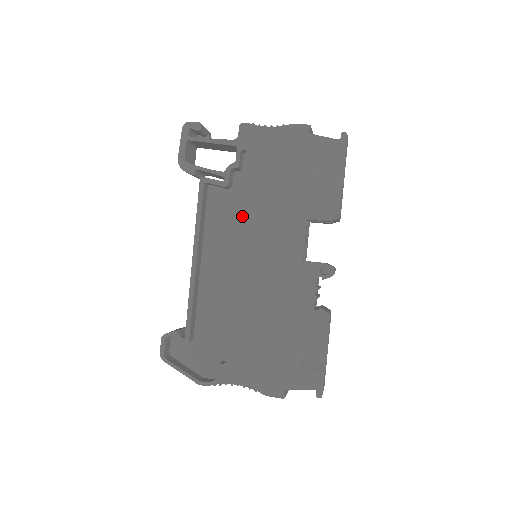
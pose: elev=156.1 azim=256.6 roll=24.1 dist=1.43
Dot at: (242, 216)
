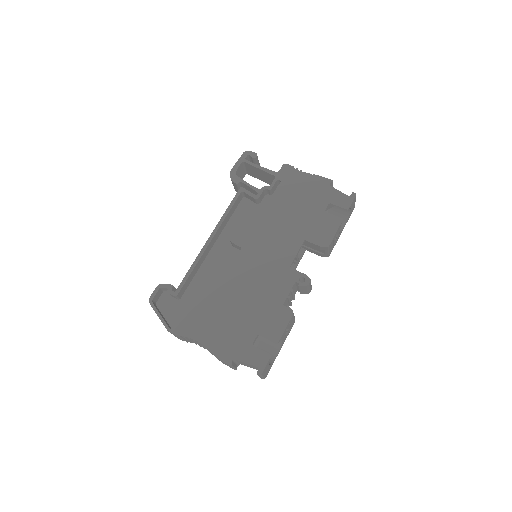
Dot at: (259, 222)
